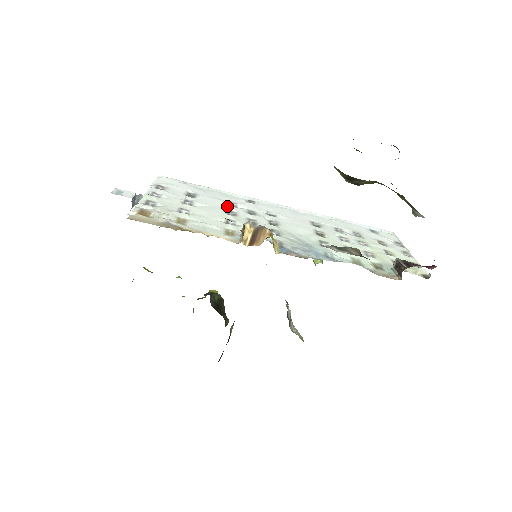
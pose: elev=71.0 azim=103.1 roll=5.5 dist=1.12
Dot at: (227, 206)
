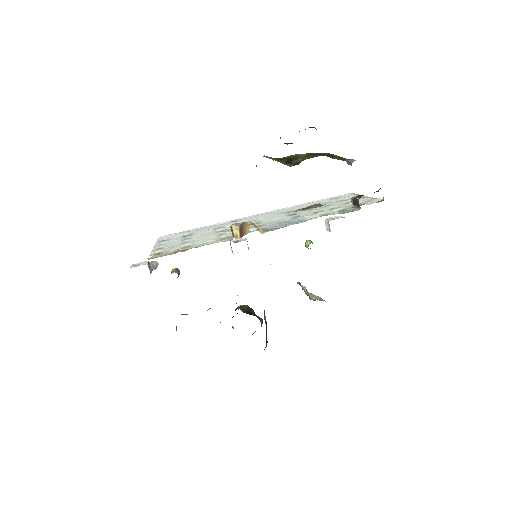
Dot at: (216, 230)
